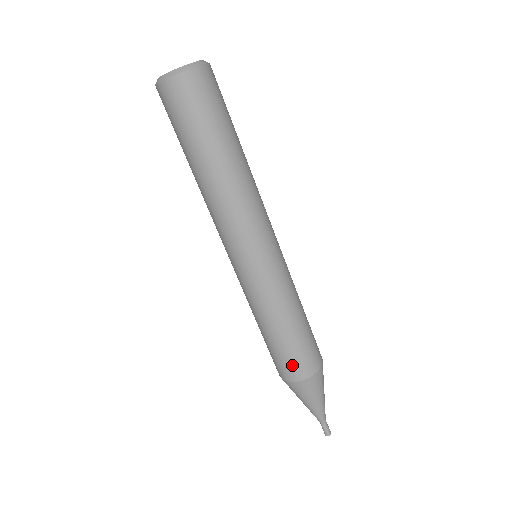
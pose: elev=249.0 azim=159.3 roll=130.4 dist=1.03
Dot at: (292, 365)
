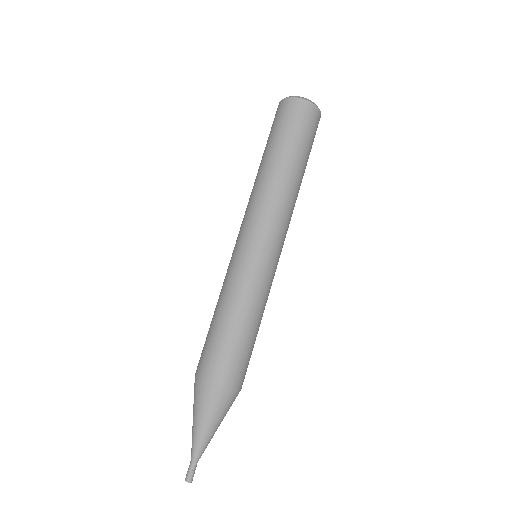
Dot at: (209, 359)
